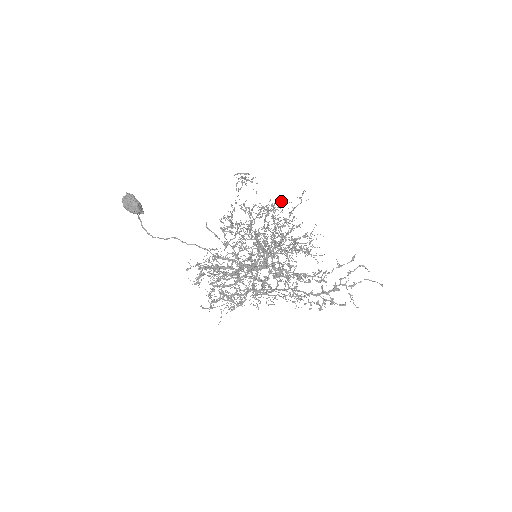
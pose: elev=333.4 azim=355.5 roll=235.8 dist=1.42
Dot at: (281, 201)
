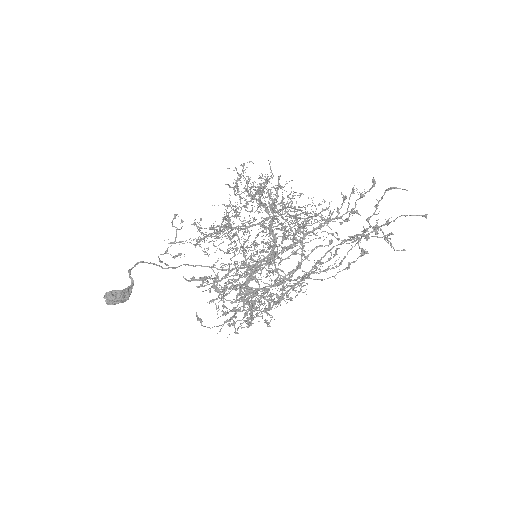
Dot at: occluded
